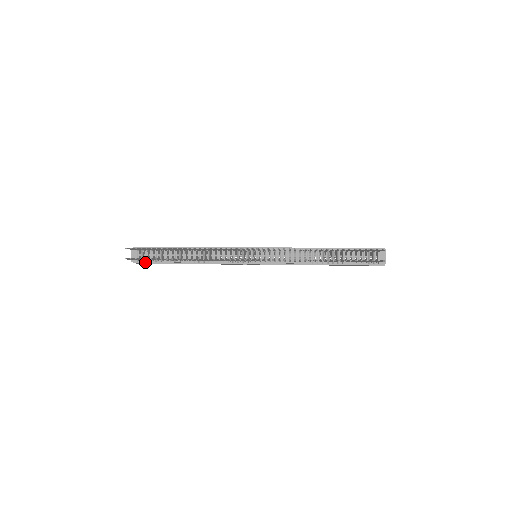
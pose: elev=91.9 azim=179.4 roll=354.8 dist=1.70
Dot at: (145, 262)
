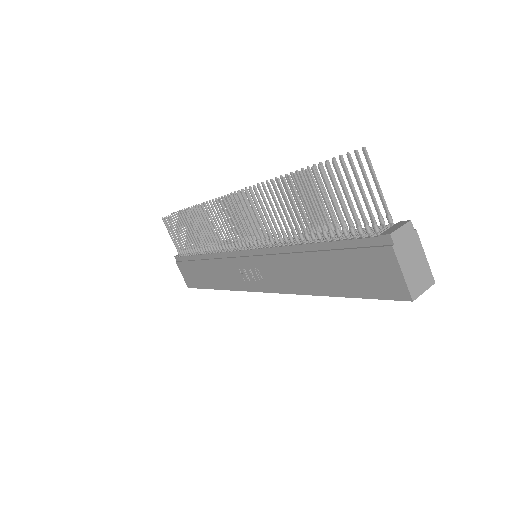
Dot at: (182, 261)
